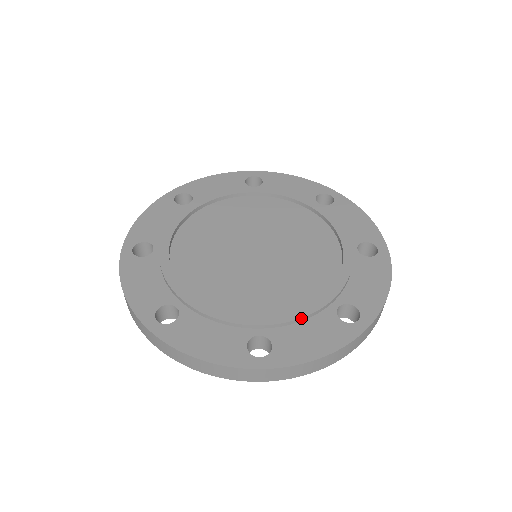
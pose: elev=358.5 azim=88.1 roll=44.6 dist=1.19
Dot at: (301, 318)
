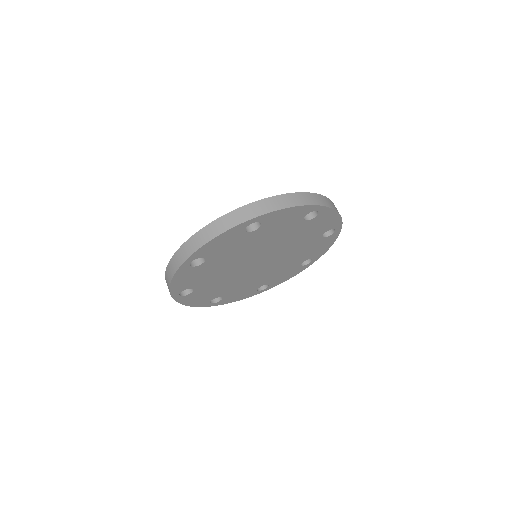
Dot at: occluded
